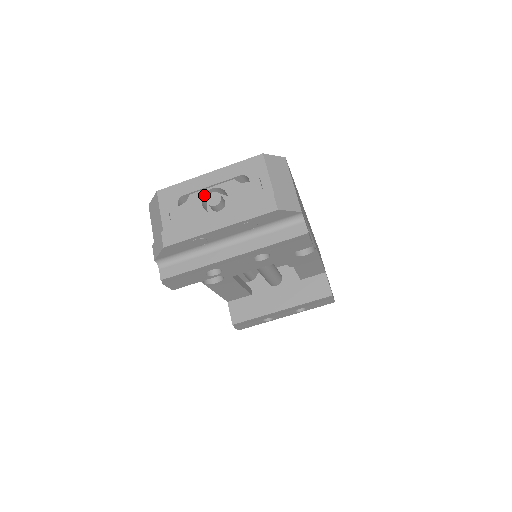
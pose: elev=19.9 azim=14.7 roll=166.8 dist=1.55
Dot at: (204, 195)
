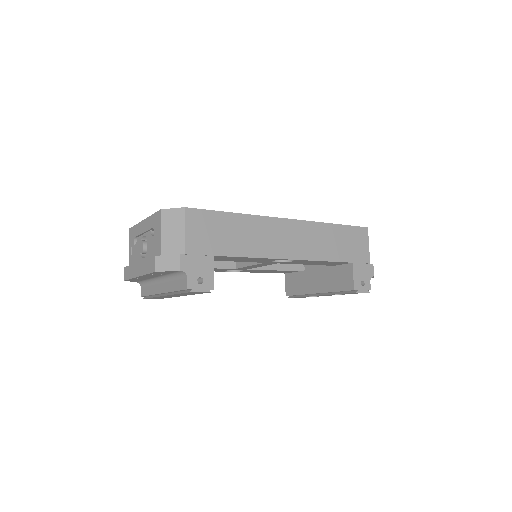
Dot at: occluded
